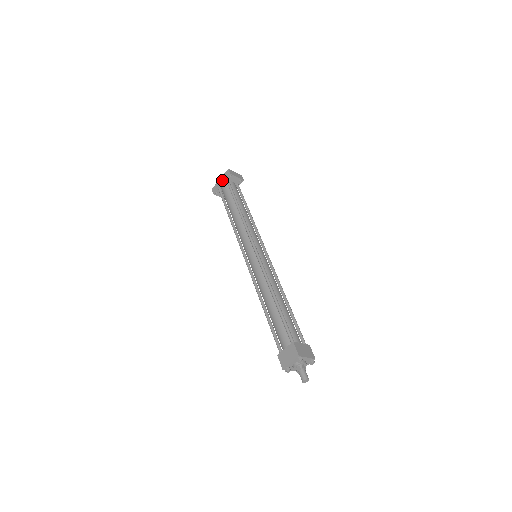
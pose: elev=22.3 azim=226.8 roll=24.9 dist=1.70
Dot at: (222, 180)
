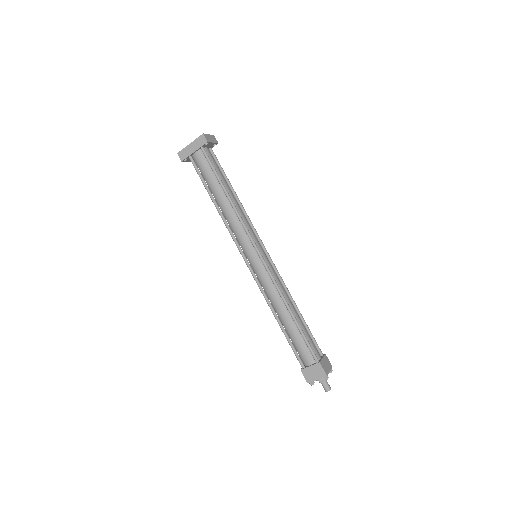
Dot at: (195, 147)
